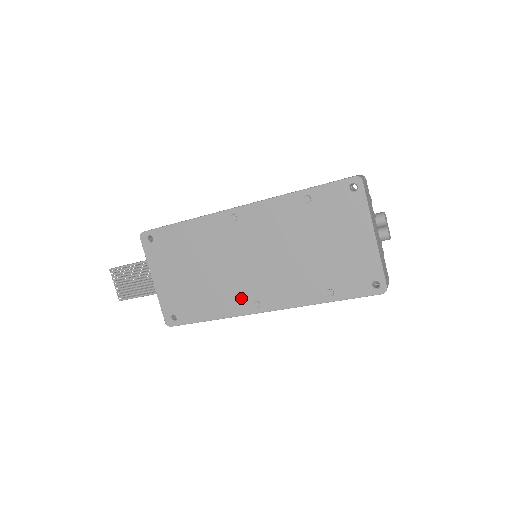
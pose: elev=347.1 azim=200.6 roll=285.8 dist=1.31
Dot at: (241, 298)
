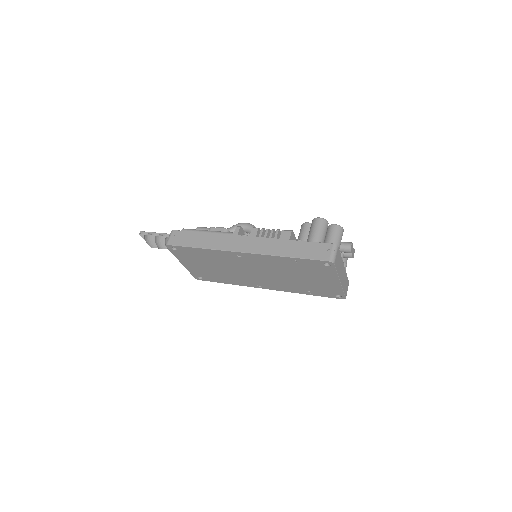
Dot at: (248, 282)
